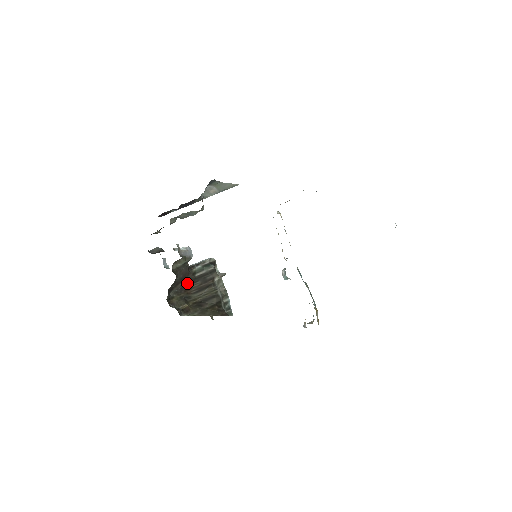
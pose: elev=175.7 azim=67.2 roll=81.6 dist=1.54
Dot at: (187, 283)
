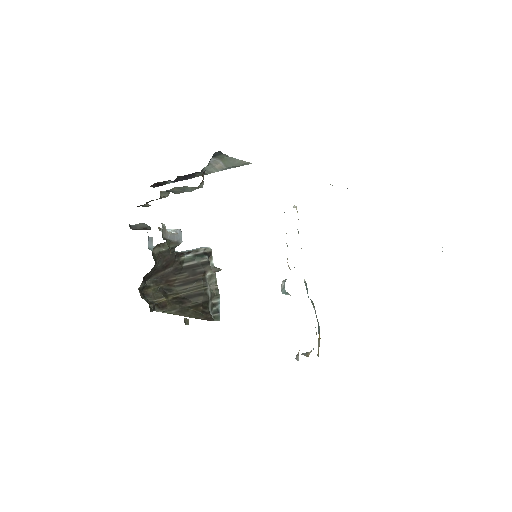
Dot at: (171, 272)
